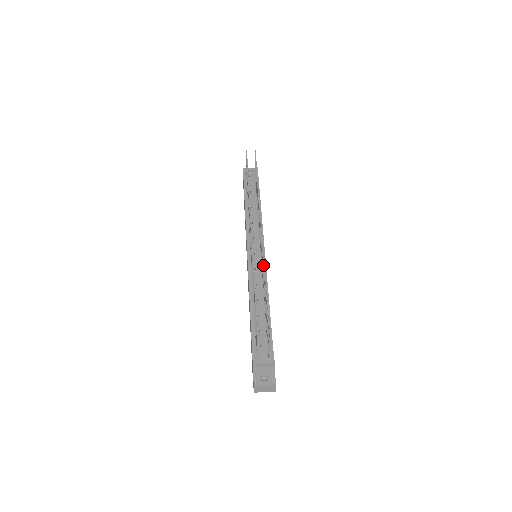
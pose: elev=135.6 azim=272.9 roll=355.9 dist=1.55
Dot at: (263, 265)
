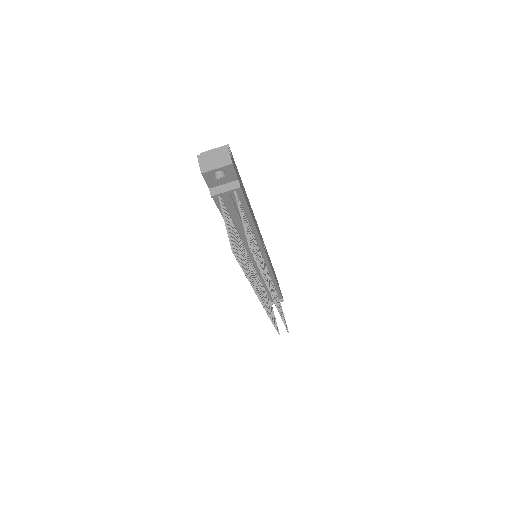
Dot at: occluded
